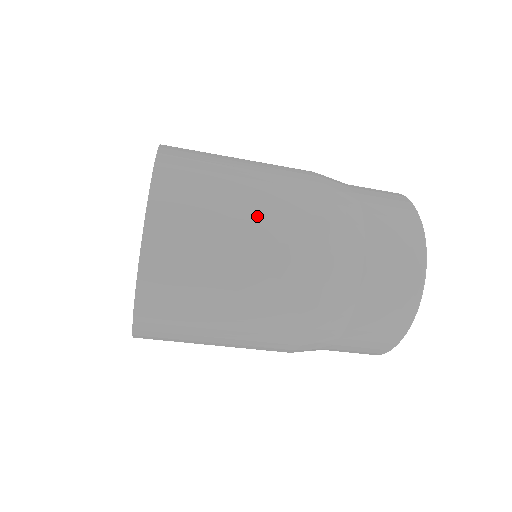
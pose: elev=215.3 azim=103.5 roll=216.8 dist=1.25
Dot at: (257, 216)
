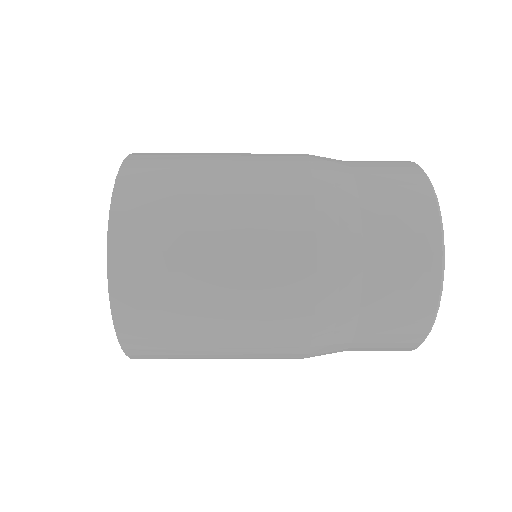
Dot at: (230, 190)
